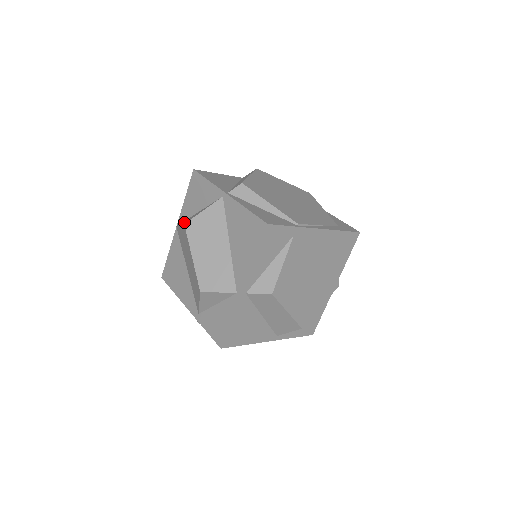
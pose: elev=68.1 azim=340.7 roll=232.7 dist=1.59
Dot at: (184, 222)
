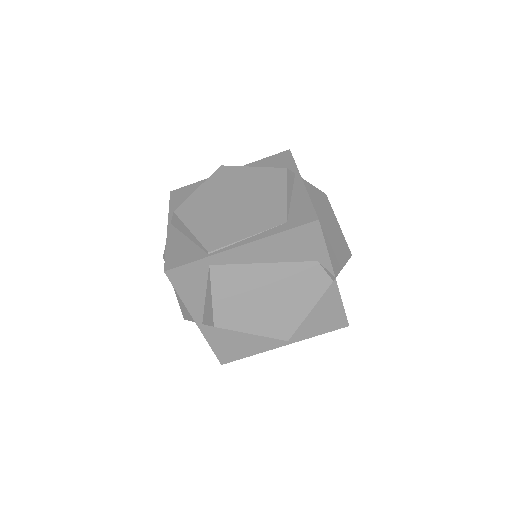
Dot at: occluded
